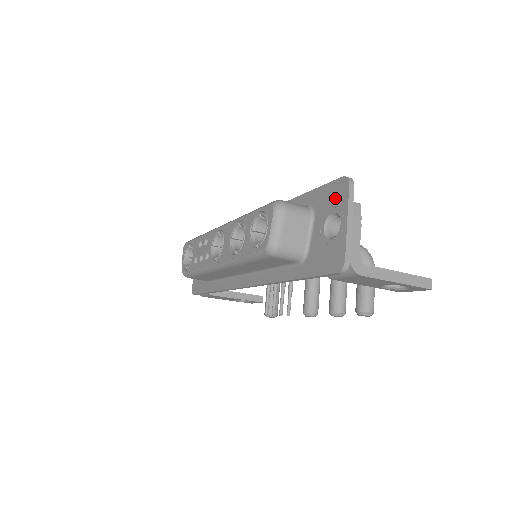
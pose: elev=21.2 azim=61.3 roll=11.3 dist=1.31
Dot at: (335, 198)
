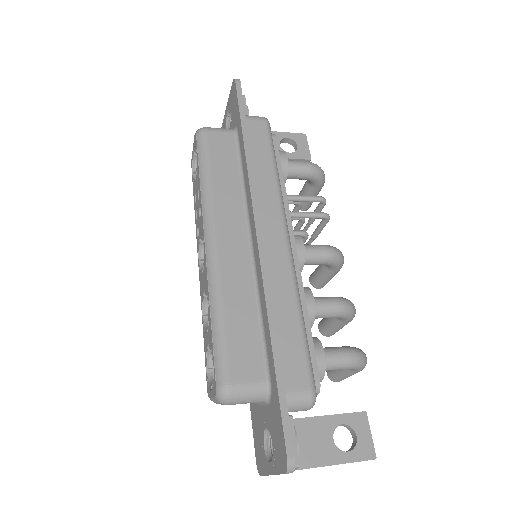
Dot at: (277, 446)
